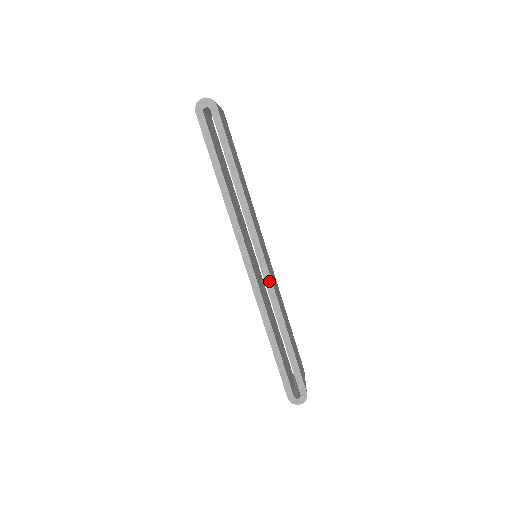
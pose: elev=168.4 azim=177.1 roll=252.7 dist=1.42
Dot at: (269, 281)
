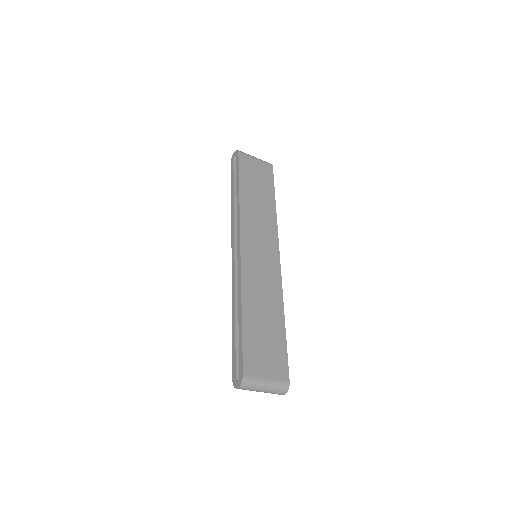
Dot at: (240, 264)
